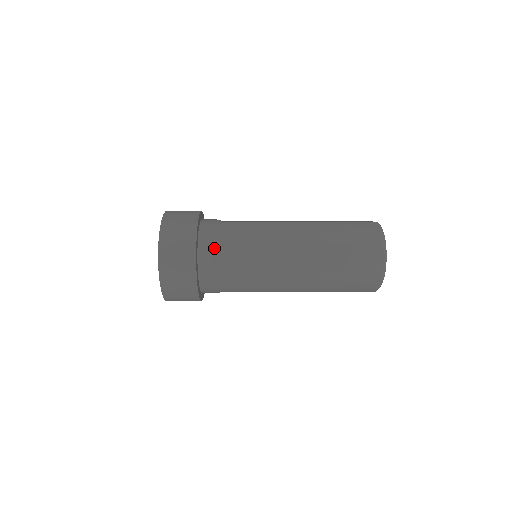
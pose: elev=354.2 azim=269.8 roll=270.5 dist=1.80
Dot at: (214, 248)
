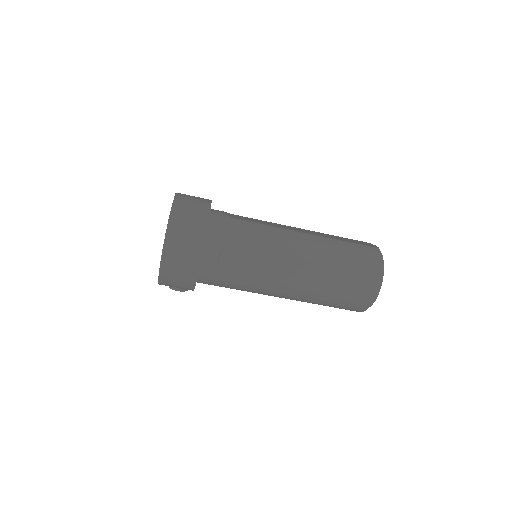
Dot at: occluded
